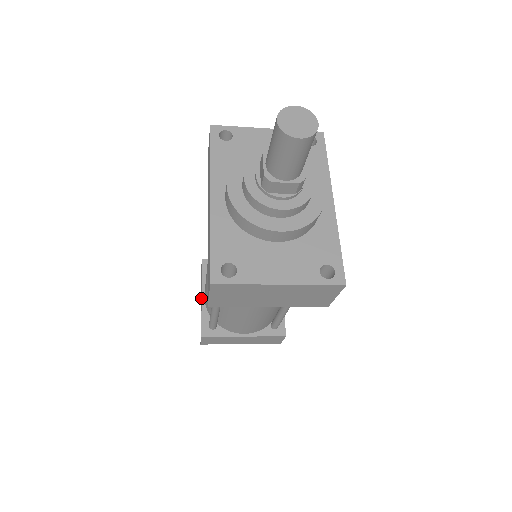
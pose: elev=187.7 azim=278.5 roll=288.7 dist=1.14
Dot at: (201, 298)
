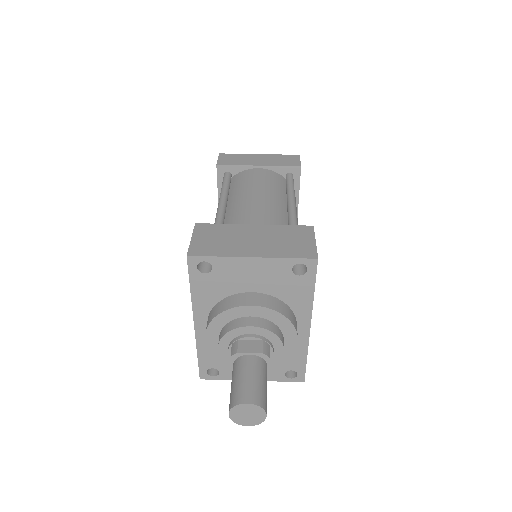
Dot at: (218, 201)
